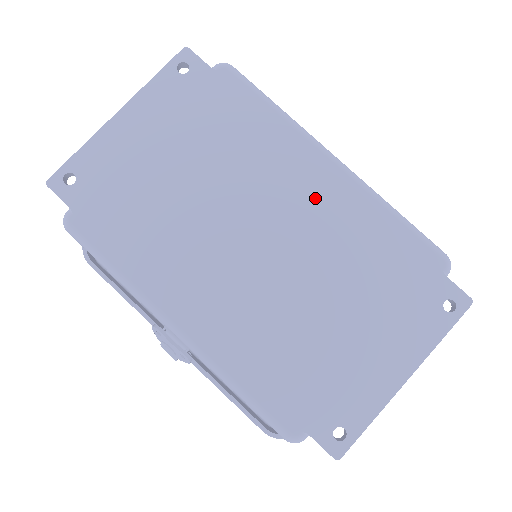
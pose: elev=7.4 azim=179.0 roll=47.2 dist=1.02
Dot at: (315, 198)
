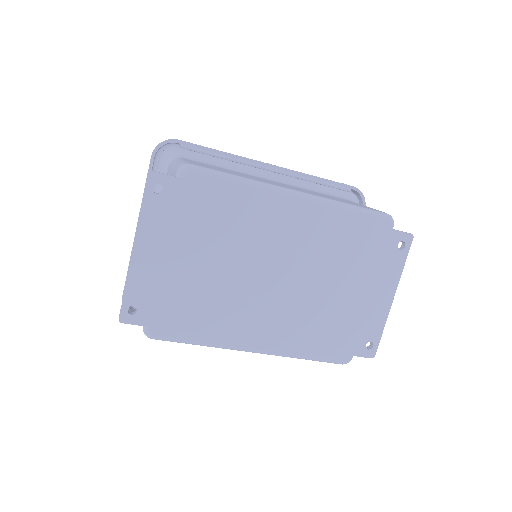
Dot at: (297, 228)
